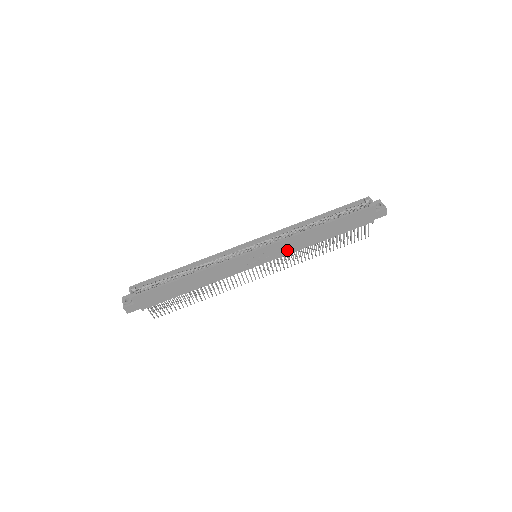
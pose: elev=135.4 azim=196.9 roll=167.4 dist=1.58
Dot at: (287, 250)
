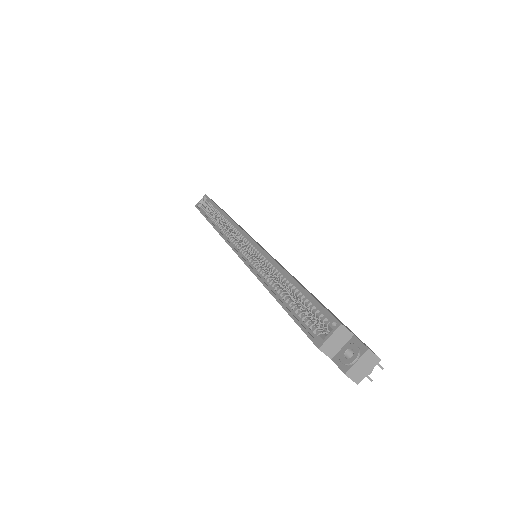
Dot at: occluded
